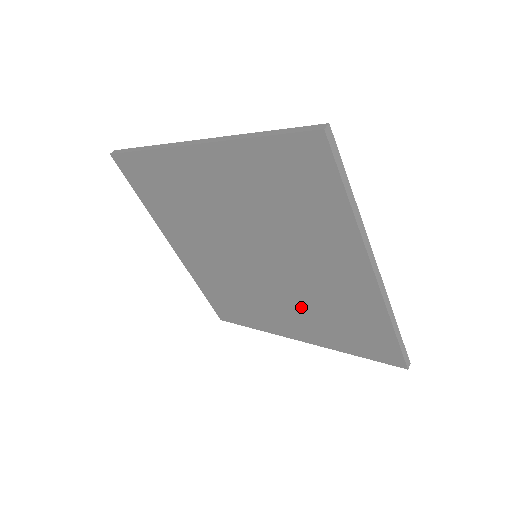
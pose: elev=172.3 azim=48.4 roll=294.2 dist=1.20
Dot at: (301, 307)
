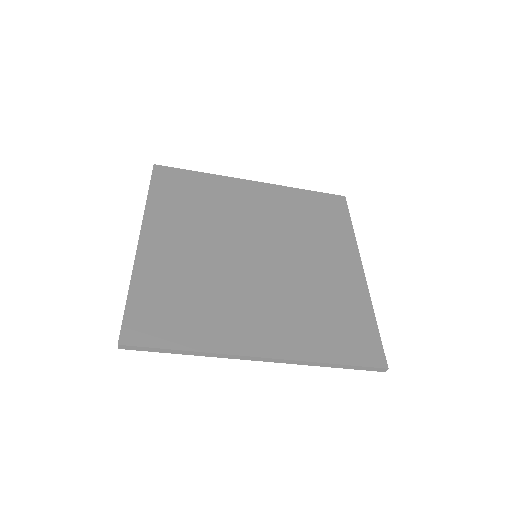
Dot at: (287, 304)
